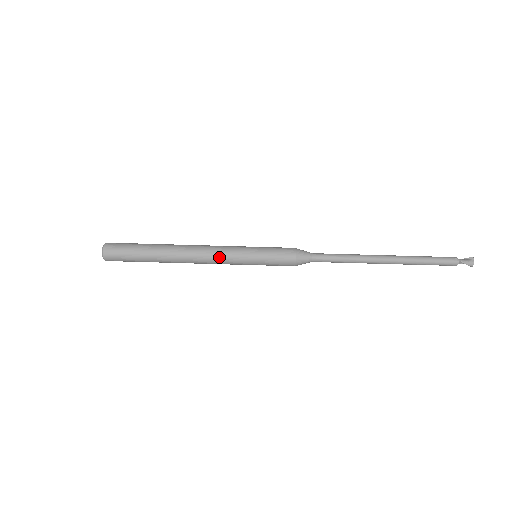
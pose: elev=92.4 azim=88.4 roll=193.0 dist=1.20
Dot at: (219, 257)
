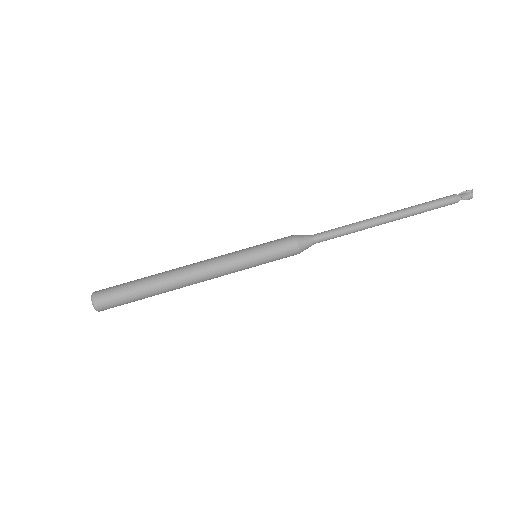
Dot at: (220, 274)
